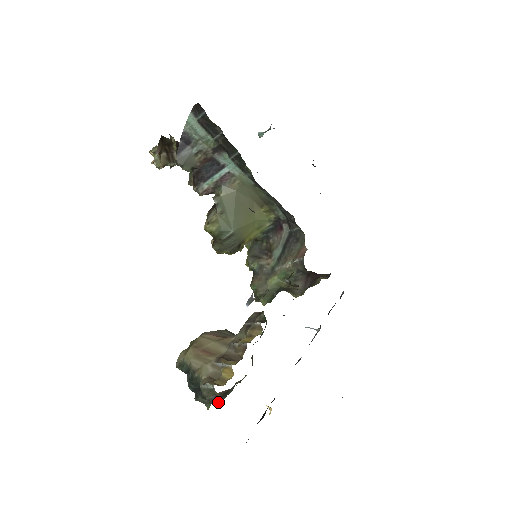
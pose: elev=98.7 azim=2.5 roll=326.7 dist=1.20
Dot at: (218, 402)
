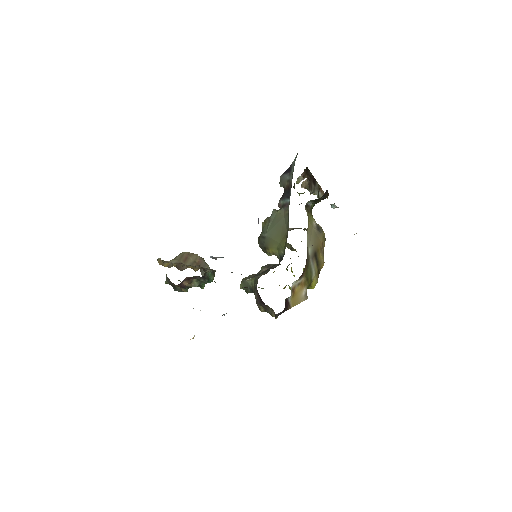
Dot at: occluded
